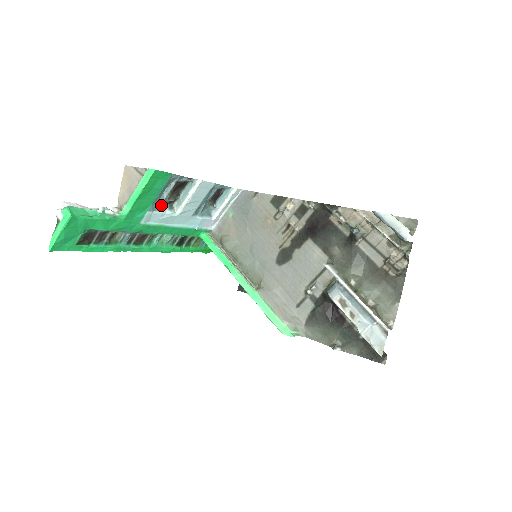
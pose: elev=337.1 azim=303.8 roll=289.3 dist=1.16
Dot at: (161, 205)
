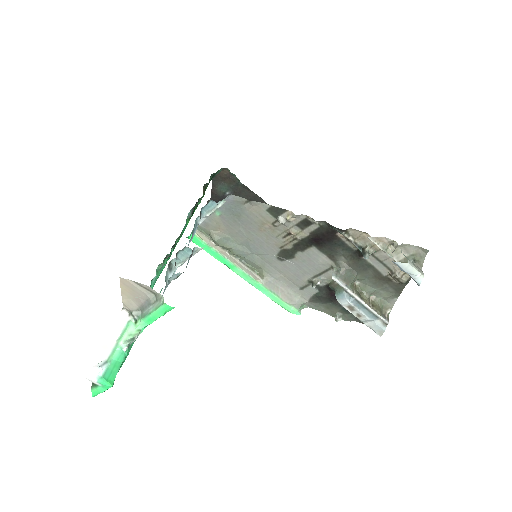
Dot at: (165, 280)
